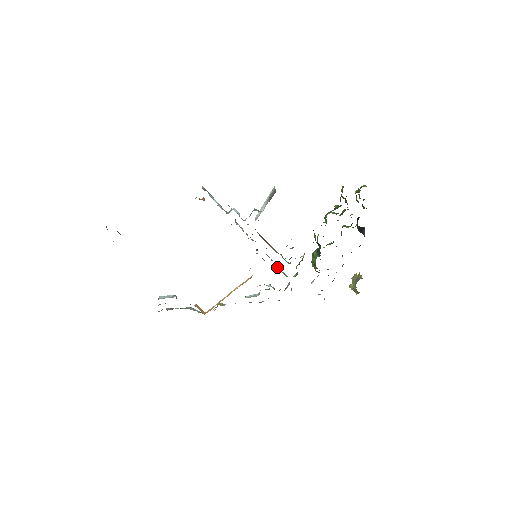
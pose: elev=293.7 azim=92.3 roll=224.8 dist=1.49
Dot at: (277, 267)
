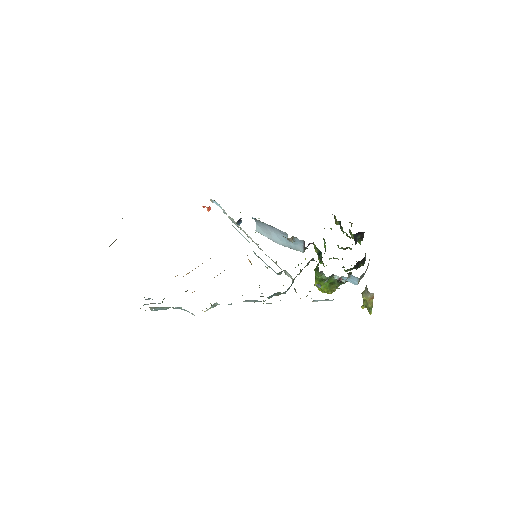
Dot at: occluded
